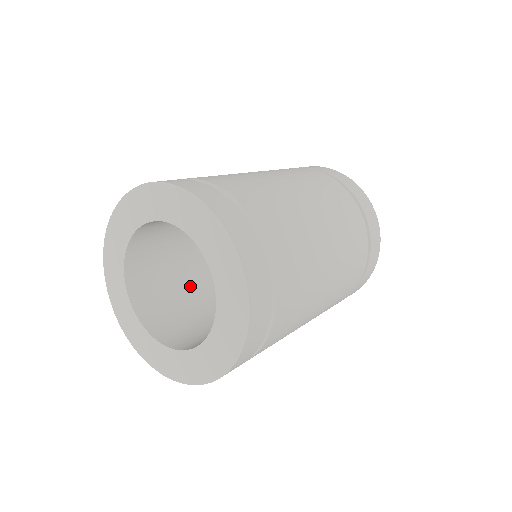
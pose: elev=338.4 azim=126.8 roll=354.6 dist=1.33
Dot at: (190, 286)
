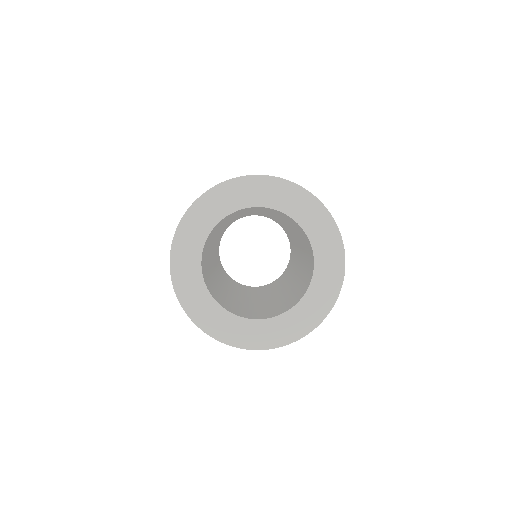
Dot at: (217, 286)
